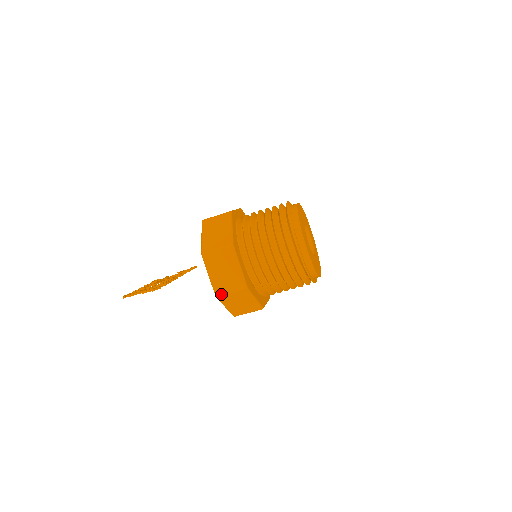
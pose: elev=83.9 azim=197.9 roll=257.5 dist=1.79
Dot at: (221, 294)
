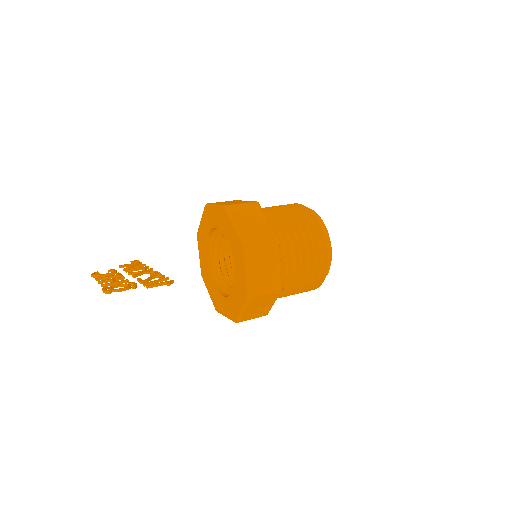
Dot at: (256, 295)
